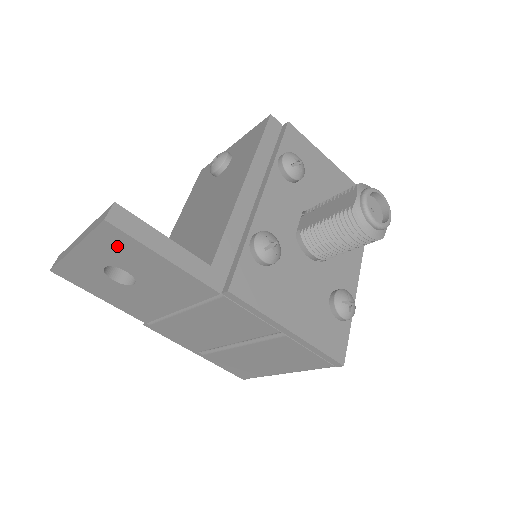
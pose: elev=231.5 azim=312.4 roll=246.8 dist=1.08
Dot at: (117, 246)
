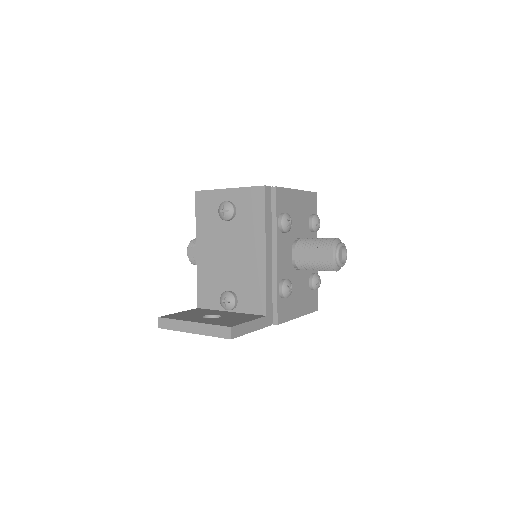
Dot at: occluded
